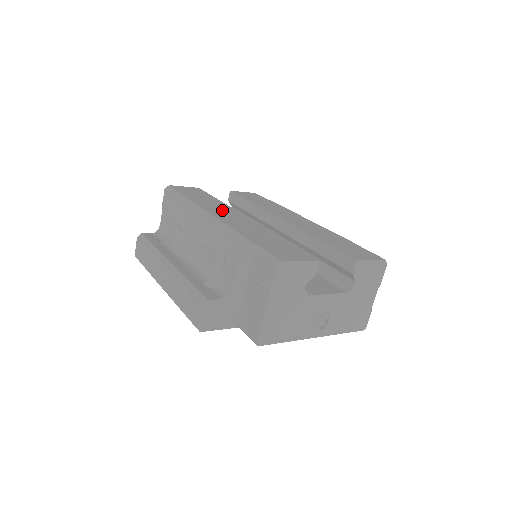
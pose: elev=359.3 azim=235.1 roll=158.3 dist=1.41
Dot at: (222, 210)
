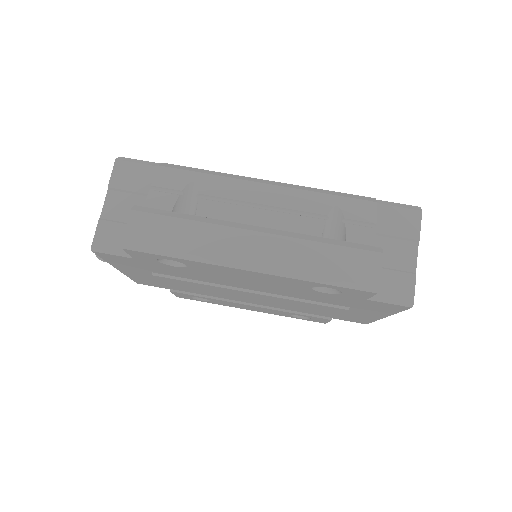
Dot at: occluded
